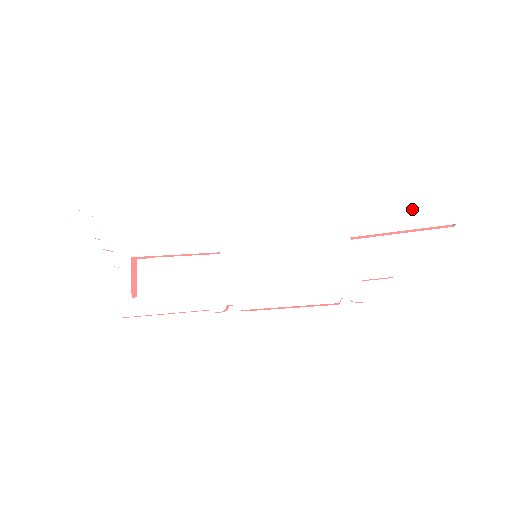
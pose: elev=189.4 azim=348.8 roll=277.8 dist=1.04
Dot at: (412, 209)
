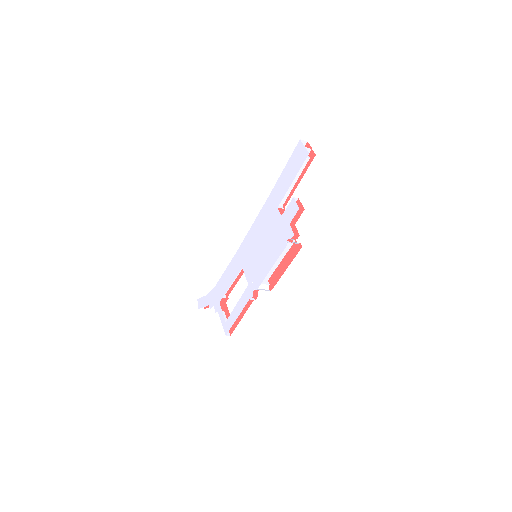
Dot at: (291, 167)
